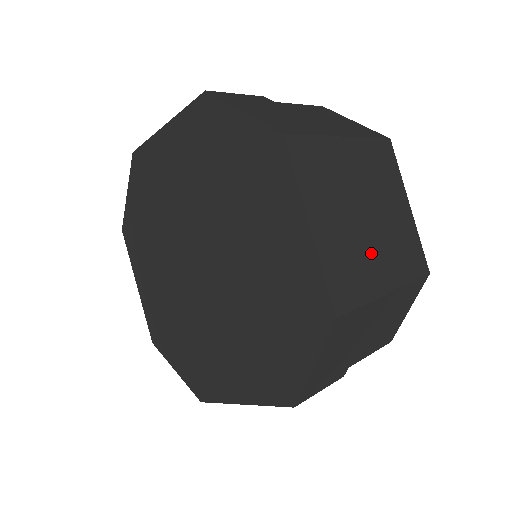
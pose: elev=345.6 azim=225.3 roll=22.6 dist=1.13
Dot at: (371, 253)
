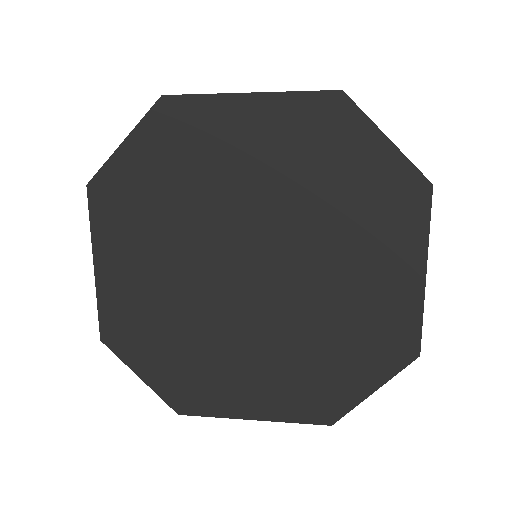
Dot at: occluded
